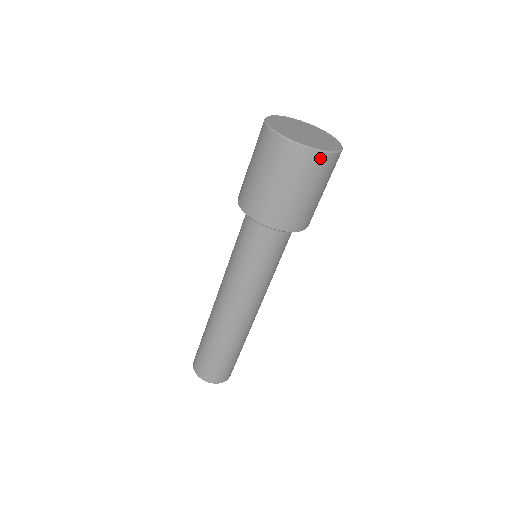
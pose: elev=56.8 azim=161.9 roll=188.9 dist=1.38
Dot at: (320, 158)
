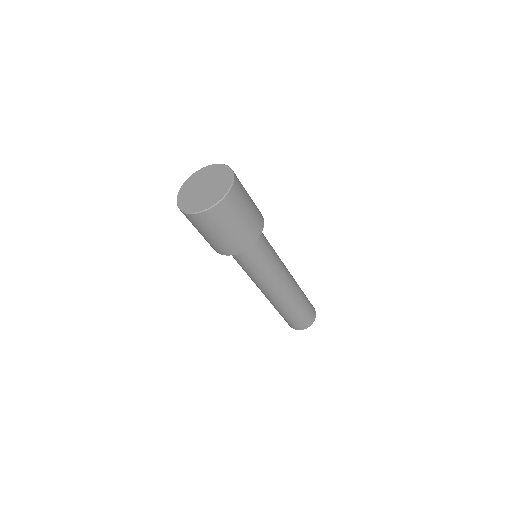
Dot at: (234, 189)
